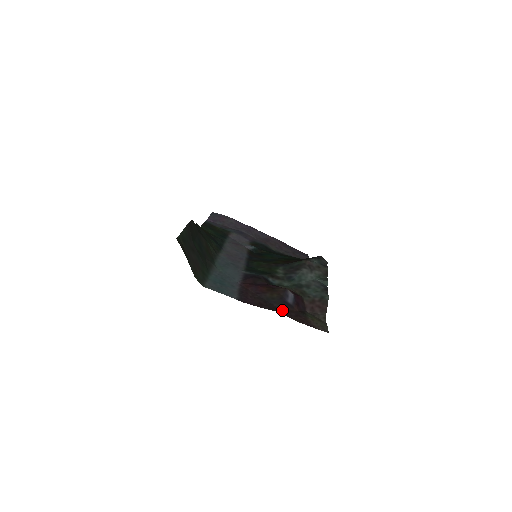
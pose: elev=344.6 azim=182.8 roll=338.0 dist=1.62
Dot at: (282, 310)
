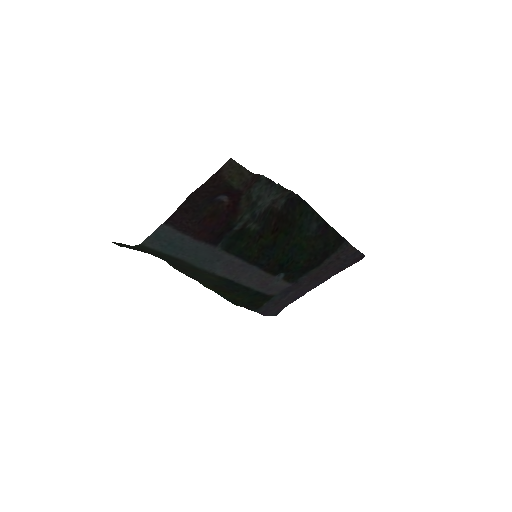
Dot at: (201, 196)
